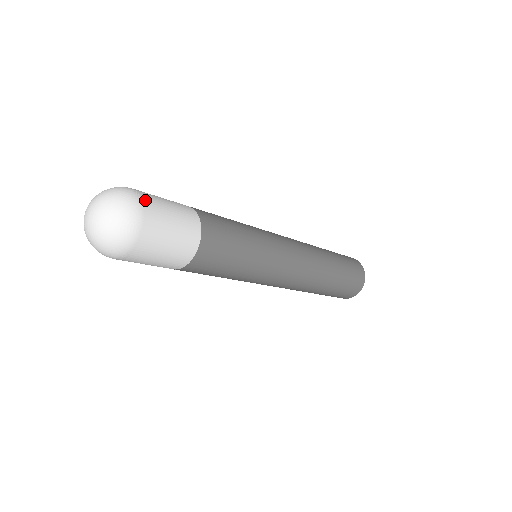
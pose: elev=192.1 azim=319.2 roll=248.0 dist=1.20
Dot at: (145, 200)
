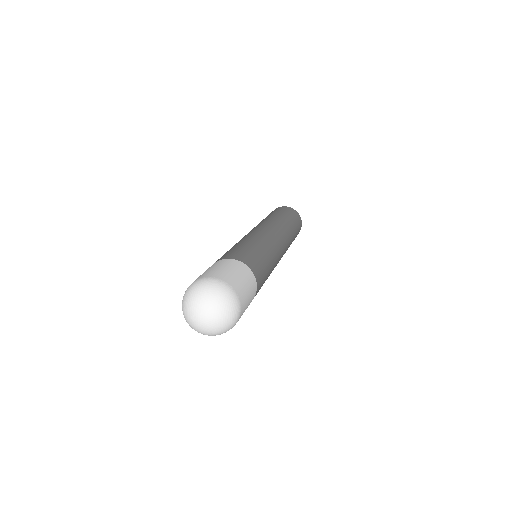
Dot at: (233, 286)
